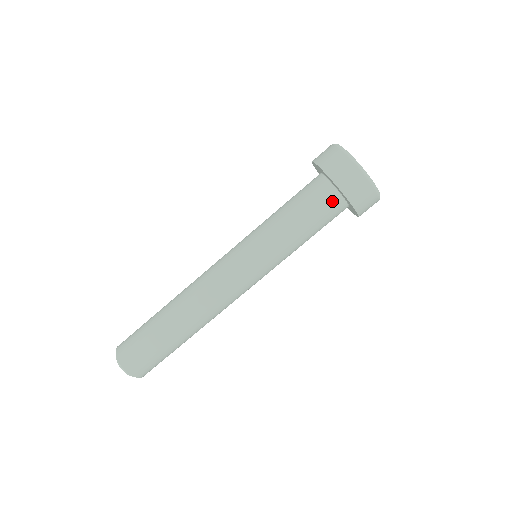
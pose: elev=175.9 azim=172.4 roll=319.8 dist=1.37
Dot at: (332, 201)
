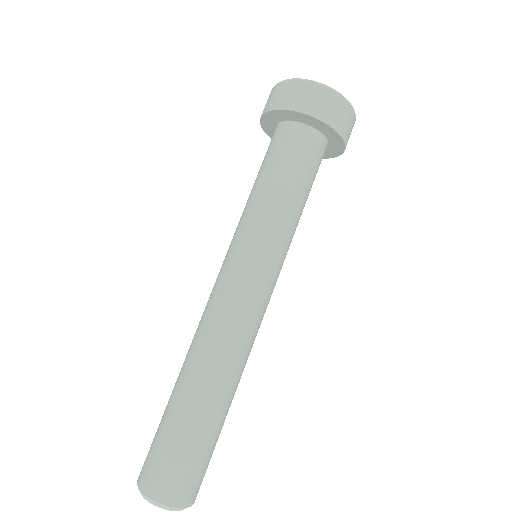
Dot at: (323, 154)
